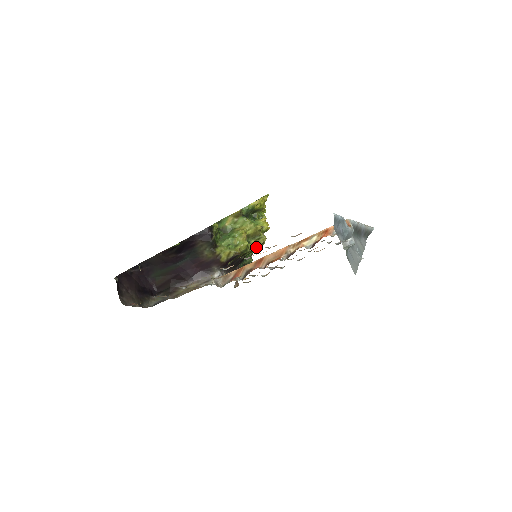
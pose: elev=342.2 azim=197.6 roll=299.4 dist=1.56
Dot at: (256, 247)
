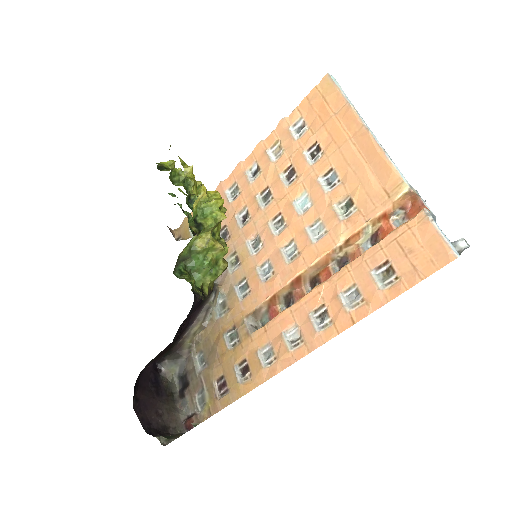
Dot at: occluded
